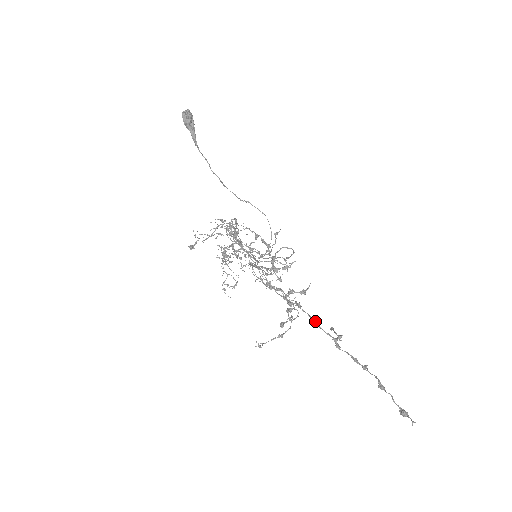
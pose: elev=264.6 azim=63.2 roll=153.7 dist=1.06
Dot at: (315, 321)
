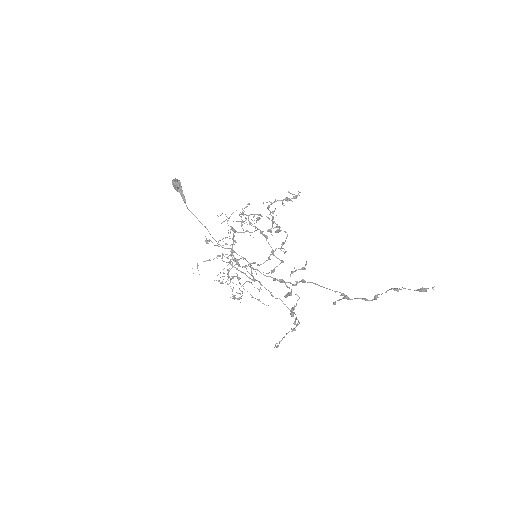
Dot at: (321, 286)
